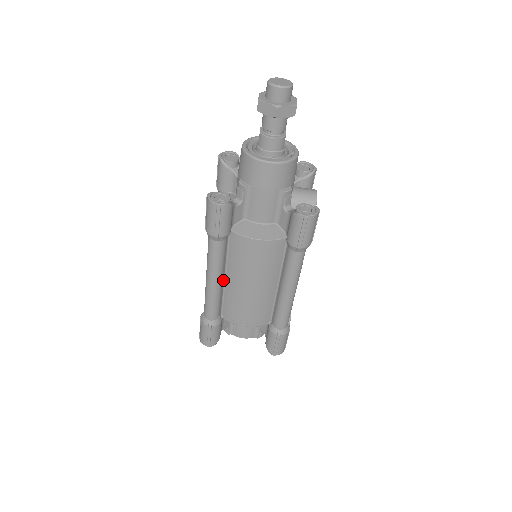
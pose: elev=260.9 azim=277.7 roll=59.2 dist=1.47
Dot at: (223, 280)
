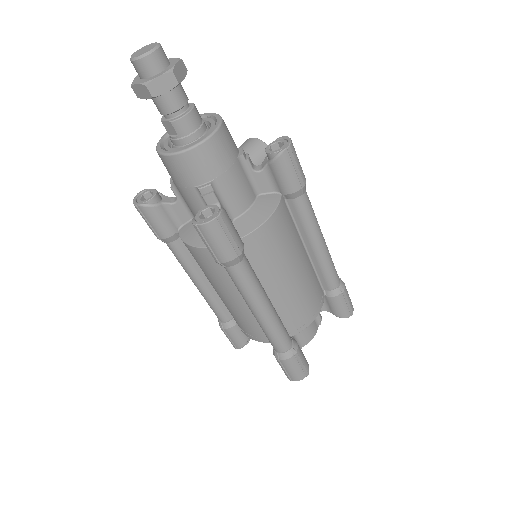
Dot at: occluded
